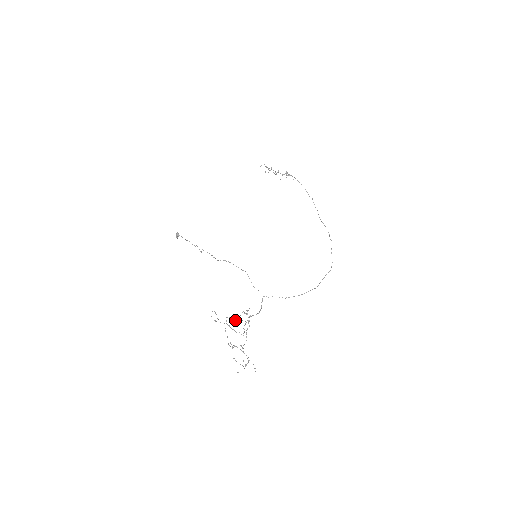
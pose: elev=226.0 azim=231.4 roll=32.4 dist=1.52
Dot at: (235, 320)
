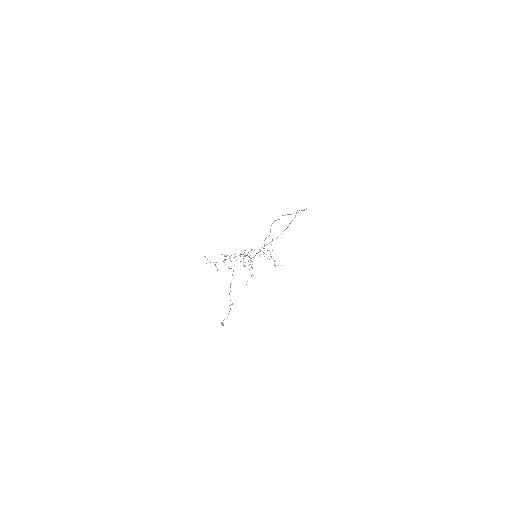
Dot at: occluded
